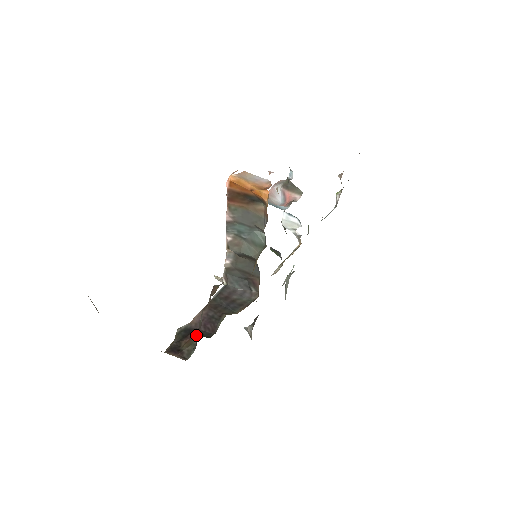
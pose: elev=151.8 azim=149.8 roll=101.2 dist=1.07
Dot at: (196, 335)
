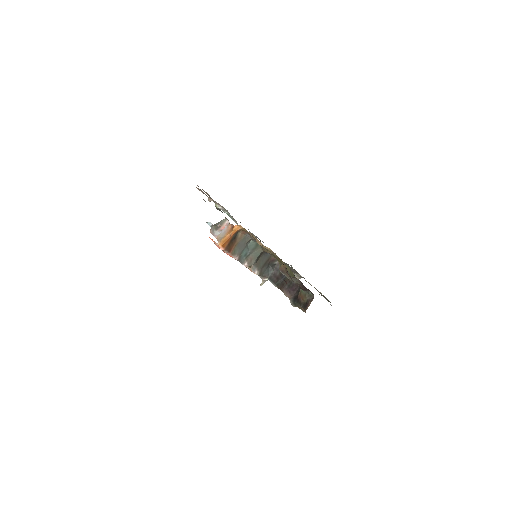
Dot at: (299, 293)
